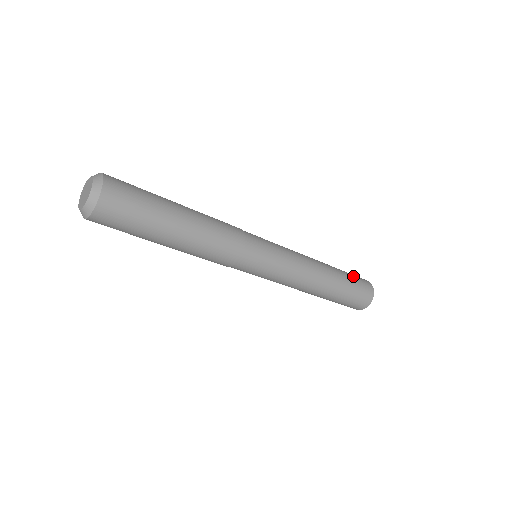
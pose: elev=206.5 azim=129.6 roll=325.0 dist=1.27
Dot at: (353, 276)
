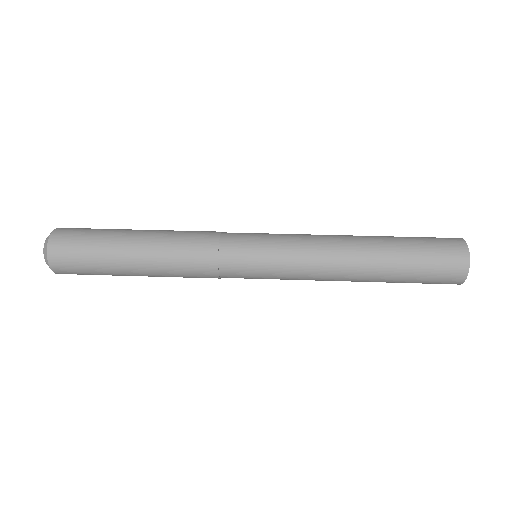
Dot at: (425, 269)
